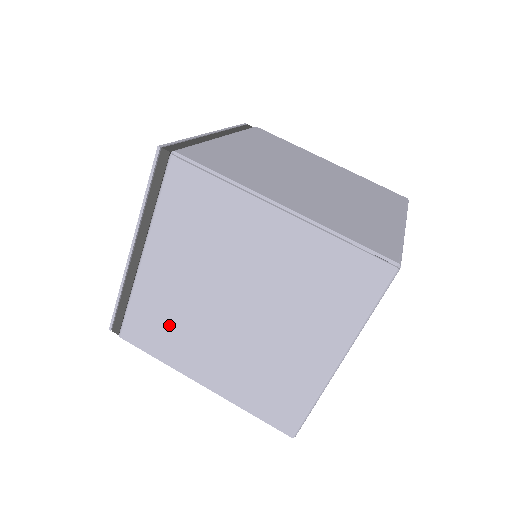
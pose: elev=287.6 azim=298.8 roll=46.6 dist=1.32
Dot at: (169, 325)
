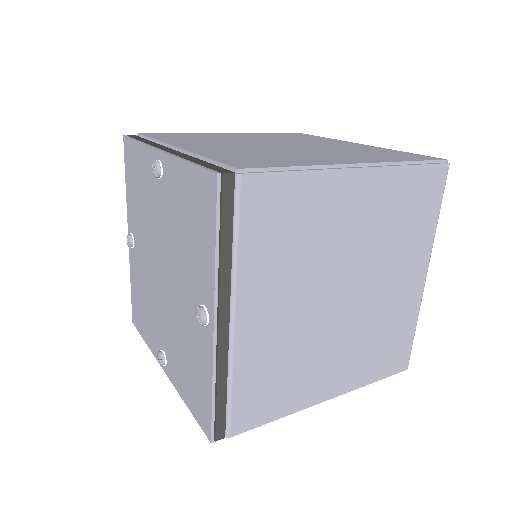
Dot at: (262, 156)
